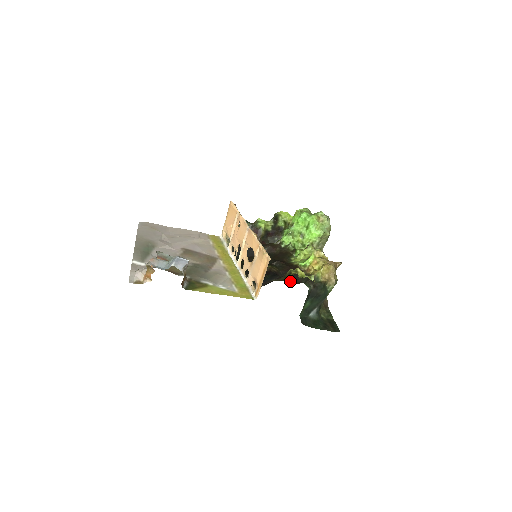
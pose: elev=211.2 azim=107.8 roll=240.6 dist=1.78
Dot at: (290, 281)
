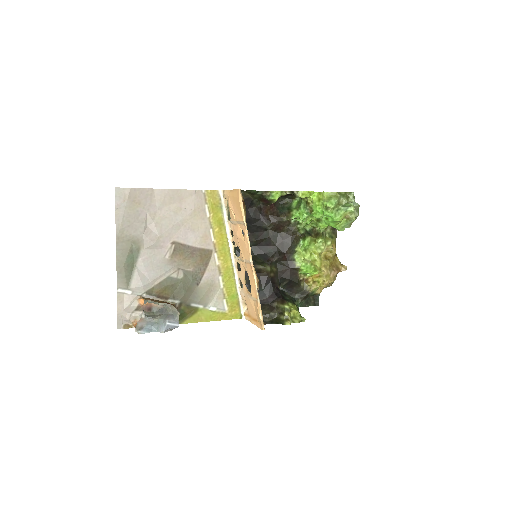
Dot at: (285, 286)
